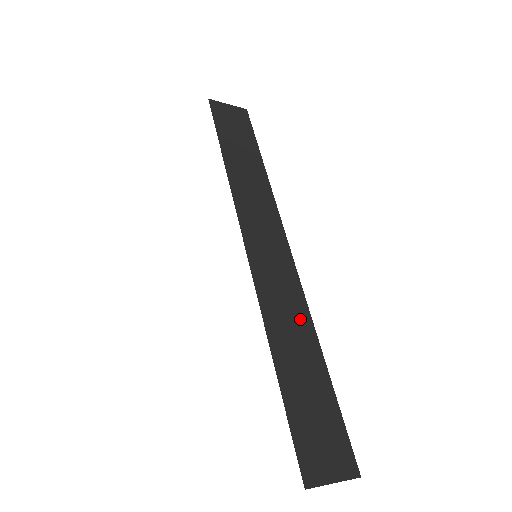
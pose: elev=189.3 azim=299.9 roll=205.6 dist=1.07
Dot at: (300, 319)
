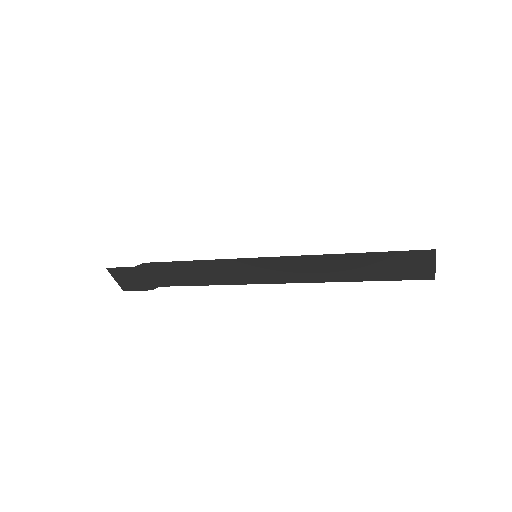
Dot at: occluded
